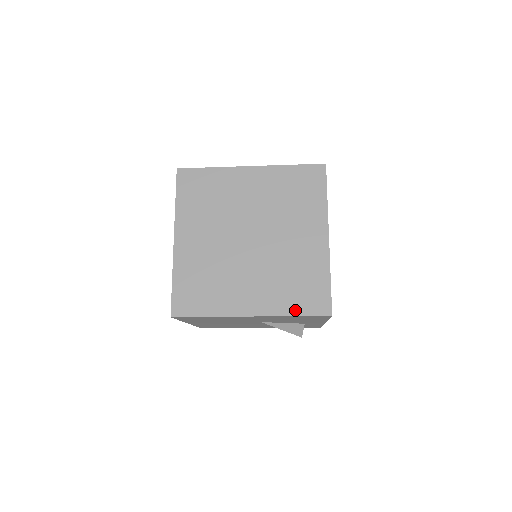
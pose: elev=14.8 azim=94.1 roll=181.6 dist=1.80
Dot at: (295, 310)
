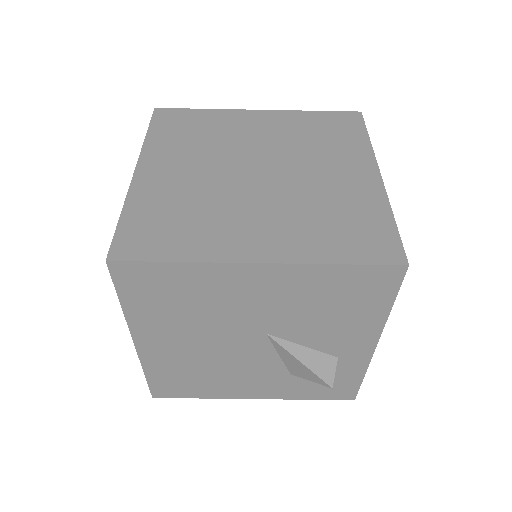
Dot at: (340, 256)
